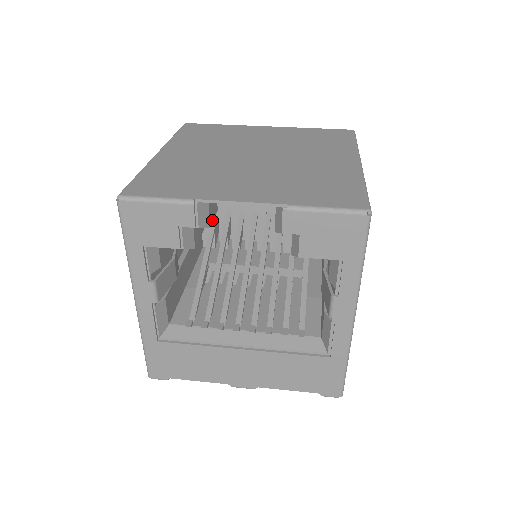
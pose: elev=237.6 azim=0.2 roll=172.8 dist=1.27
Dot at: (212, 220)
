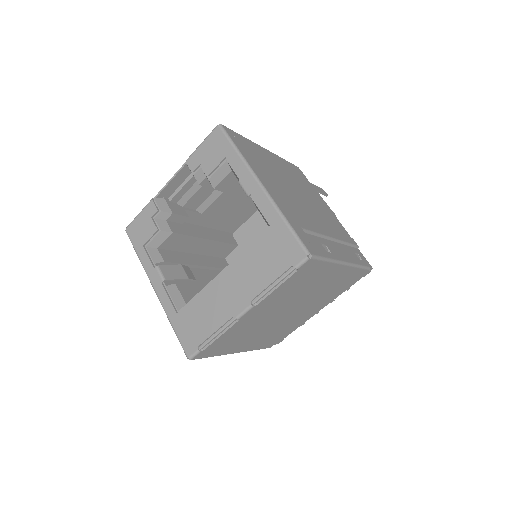
Dot at: (177, 214)
